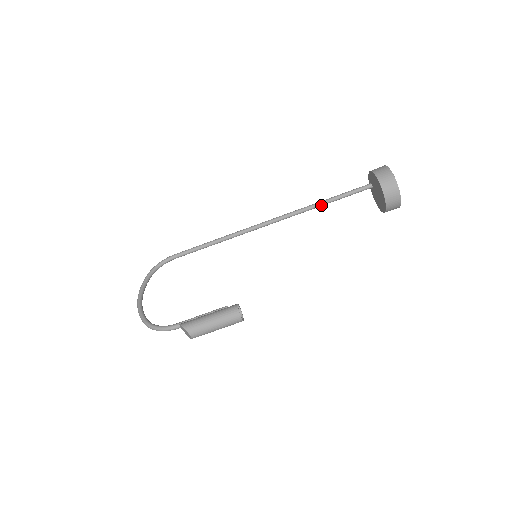
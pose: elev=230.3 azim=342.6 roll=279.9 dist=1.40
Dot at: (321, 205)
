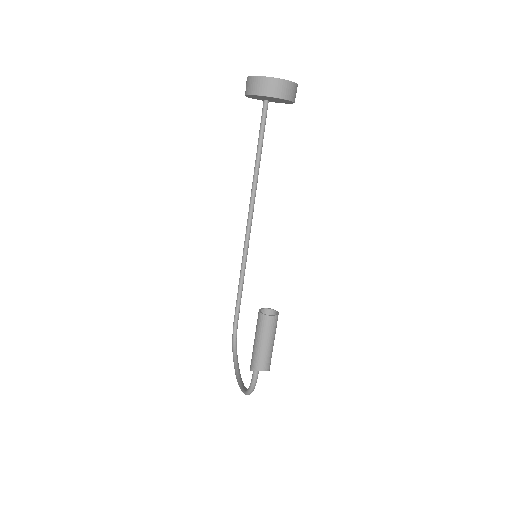
Dot at: (258, 162)
